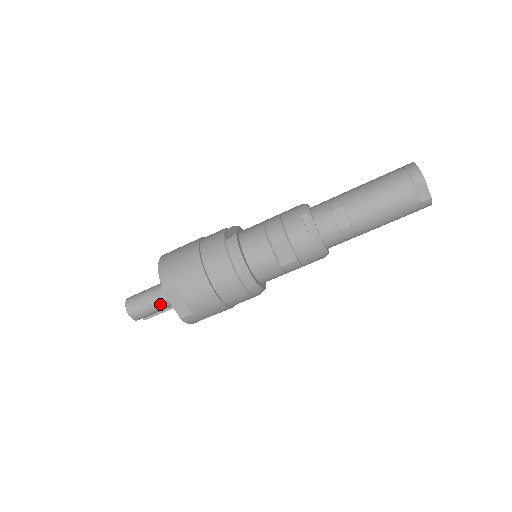
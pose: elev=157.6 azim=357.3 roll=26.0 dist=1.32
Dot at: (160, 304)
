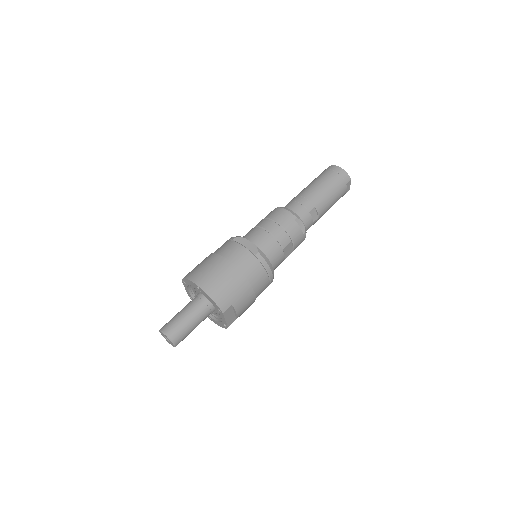
Dot at: occluded
